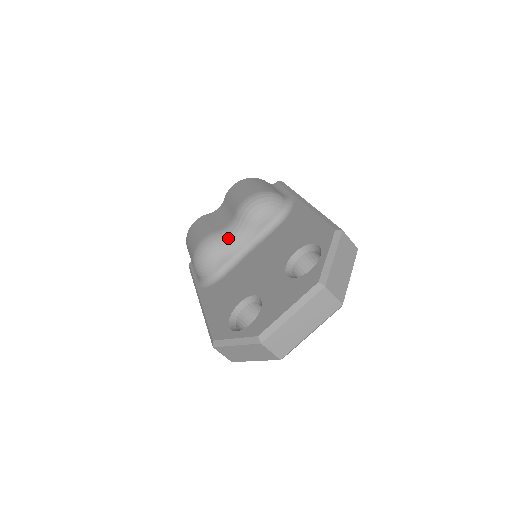
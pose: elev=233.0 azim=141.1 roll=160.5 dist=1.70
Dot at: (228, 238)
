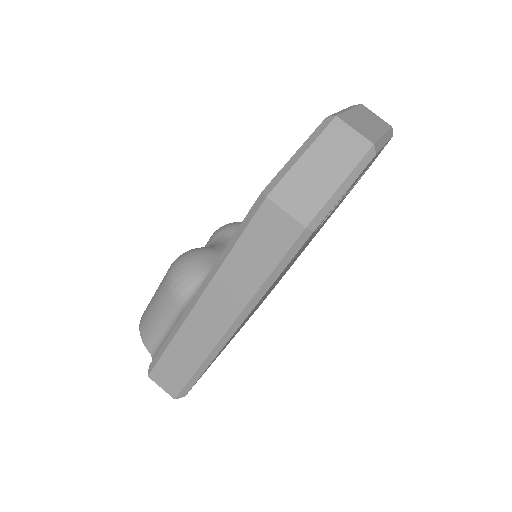
Dot at: (212, 246)
